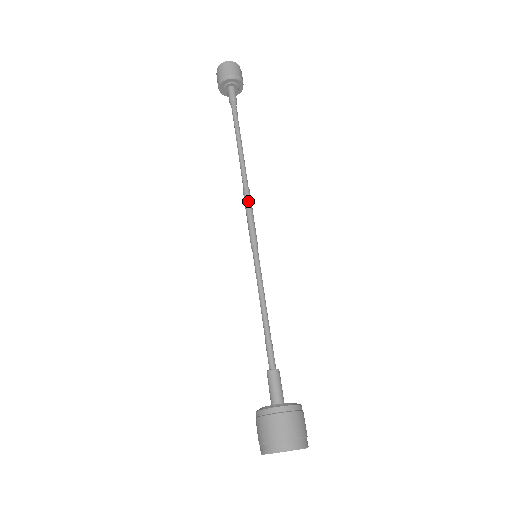
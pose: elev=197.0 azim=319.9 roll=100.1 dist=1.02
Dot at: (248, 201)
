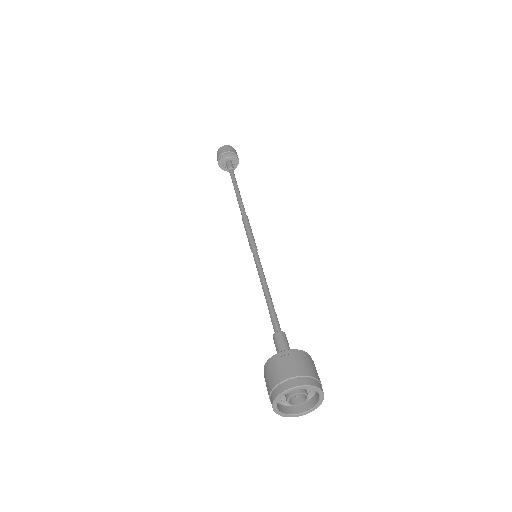
Dot at: (246, 221)
